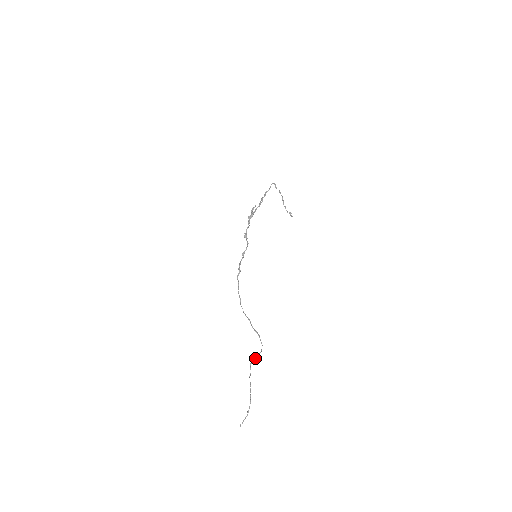
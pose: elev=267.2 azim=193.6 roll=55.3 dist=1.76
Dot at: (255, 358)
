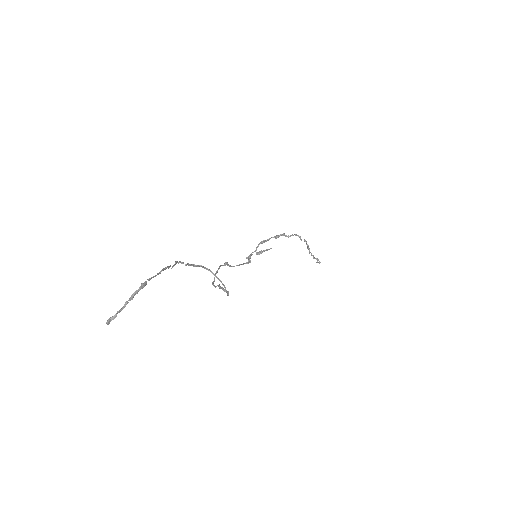
Dot at: (204, 267)
